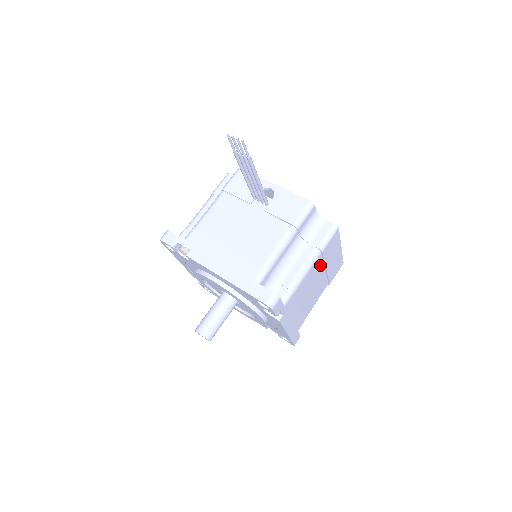
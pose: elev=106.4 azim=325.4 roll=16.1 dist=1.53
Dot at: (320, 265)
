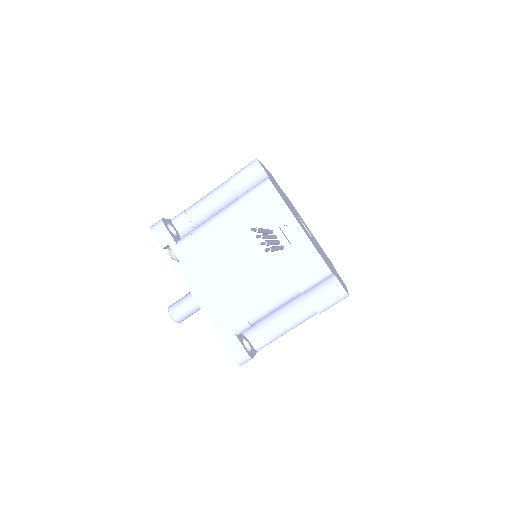
Dot at: occluded
